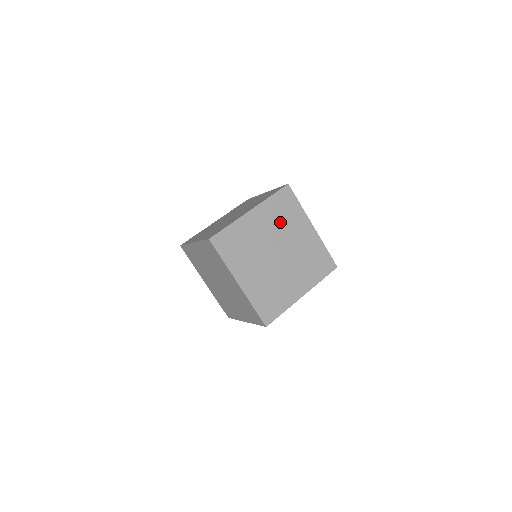
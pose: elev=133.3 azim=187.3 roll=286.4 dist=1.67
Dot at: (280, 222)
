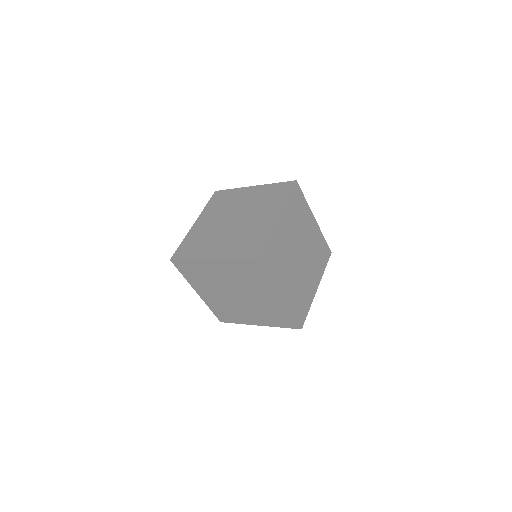
Dot at: (297, 222)
